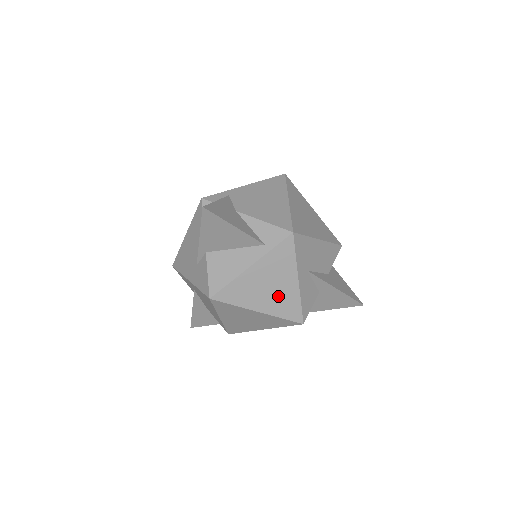
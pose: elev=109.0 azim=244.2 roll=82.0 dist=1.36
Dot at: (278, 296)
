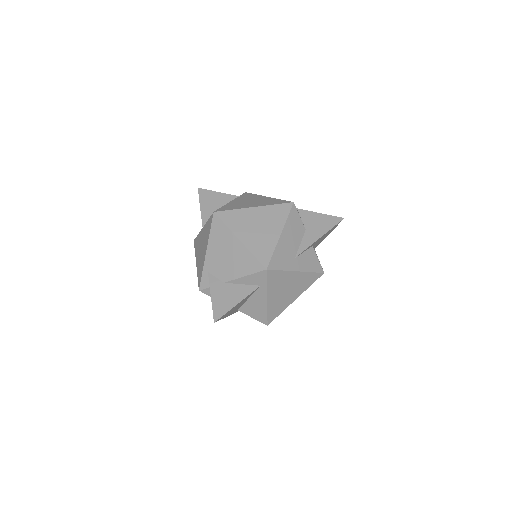
Dot at: (296, 286)
